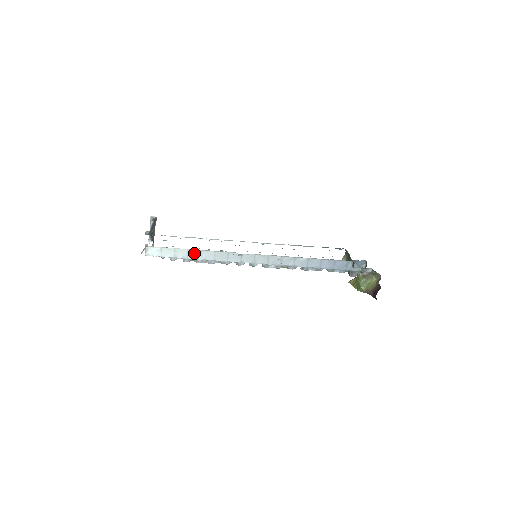
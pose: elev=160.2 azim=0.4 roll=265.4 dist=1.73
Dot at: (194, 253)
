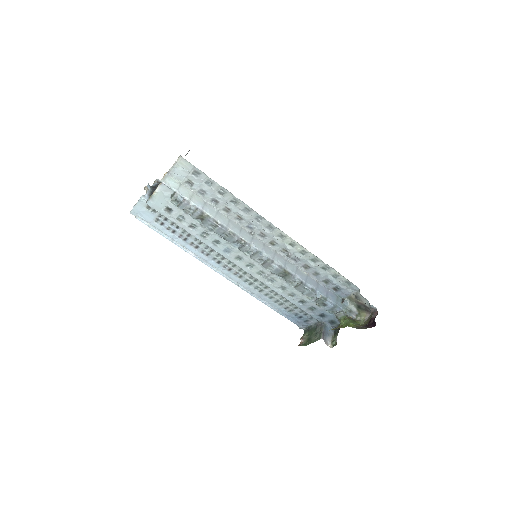
Dot at: (210, 208)
